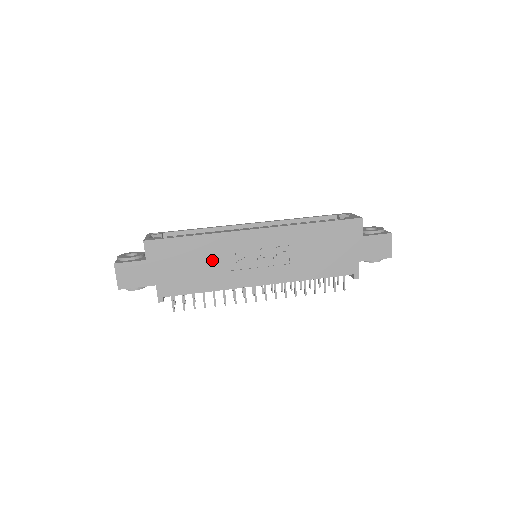
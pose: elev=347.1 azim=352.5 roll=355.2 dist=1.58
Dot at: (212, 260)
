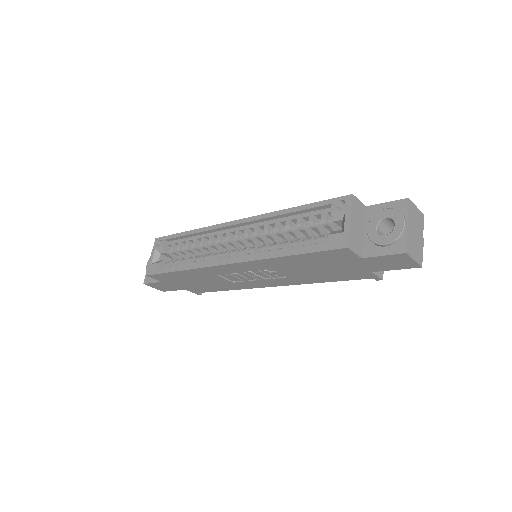
Dot at: (211, 279)
